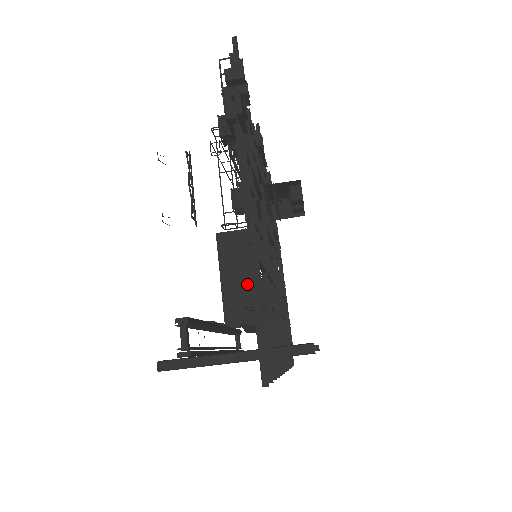
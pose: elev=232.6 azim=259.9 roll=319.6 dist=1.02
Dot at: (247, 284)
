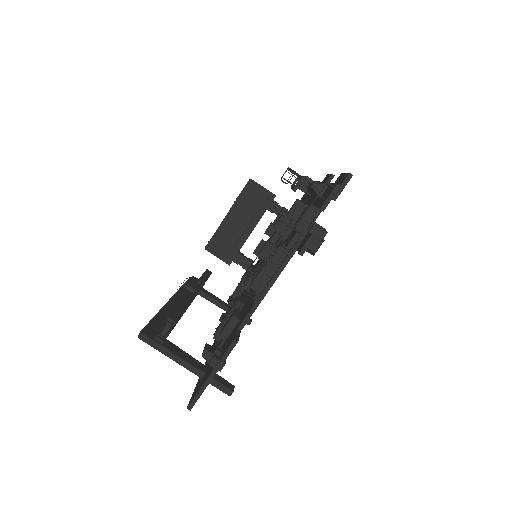
Dot at: occluded
